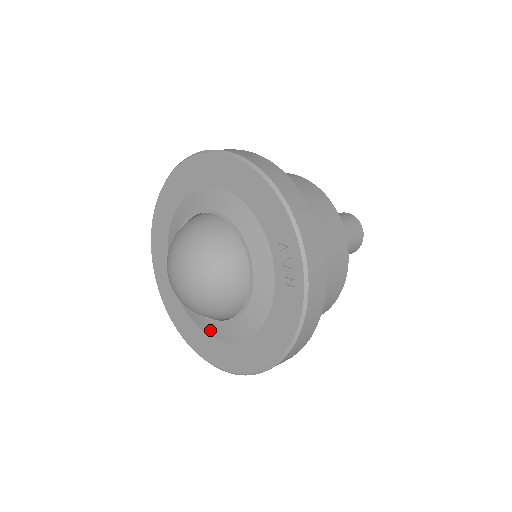
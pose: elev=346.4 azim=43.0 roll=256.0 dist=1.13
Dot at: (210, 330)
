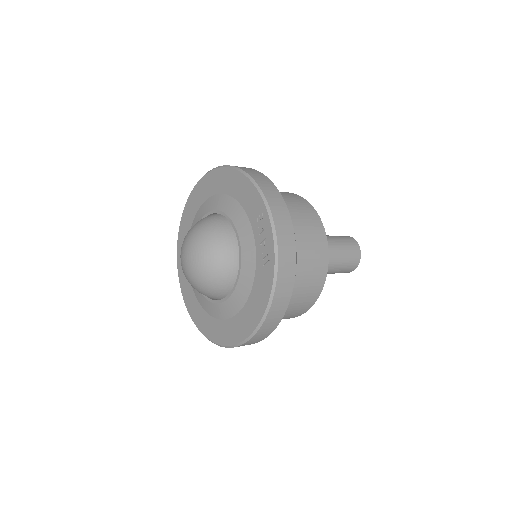
Dot at: (213, 311)
